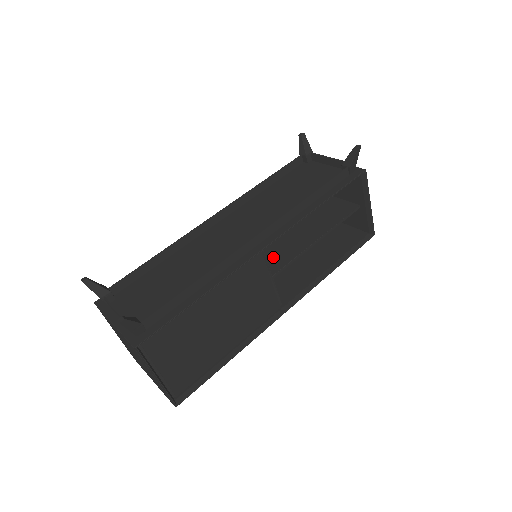
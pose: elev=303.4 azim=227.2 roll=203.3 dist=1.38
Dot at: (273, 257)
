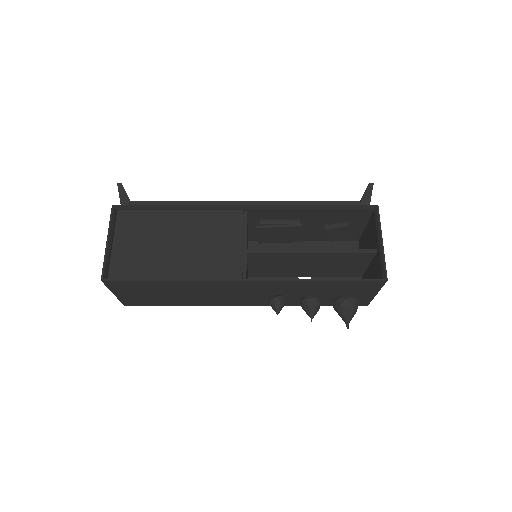
Dot at: occluded
